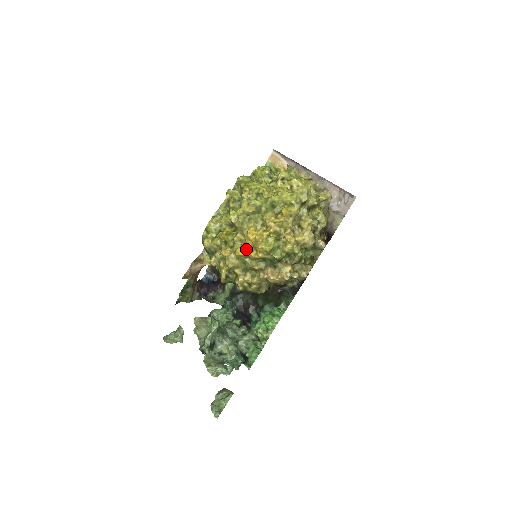
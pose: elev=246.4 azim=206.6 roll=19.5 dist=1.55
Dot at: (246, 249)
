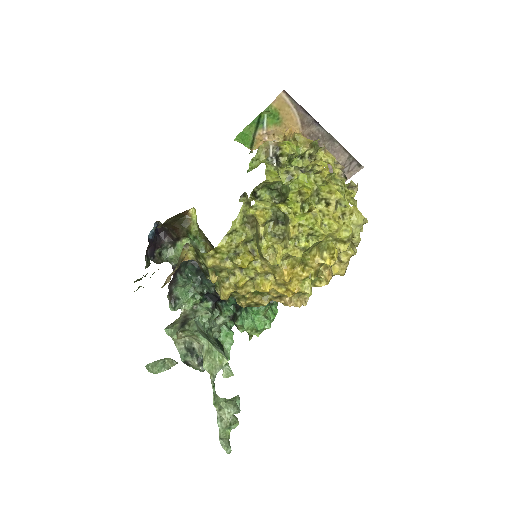
Dot at: (272, 284)
